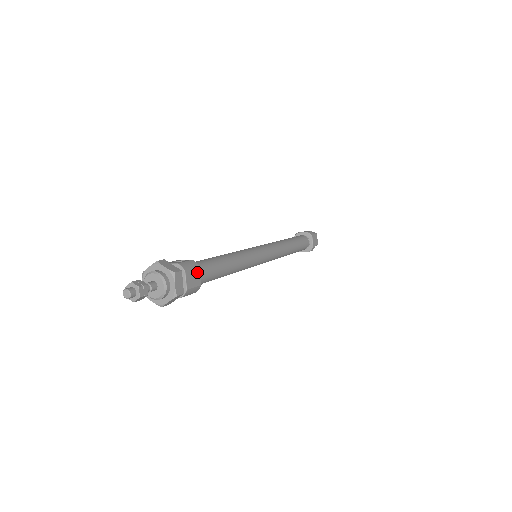
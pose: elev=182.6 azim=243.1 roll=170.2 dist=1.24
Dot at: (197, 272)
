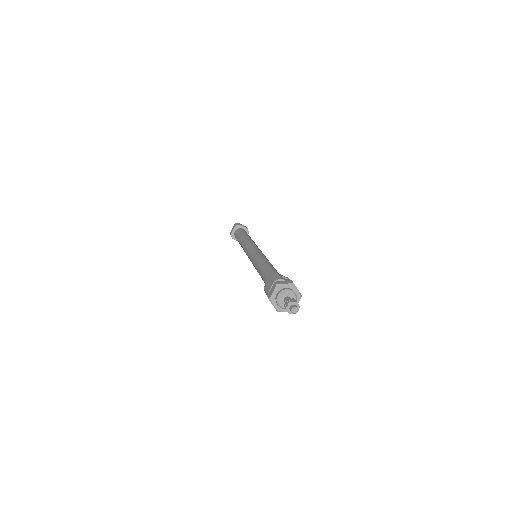
Dot at: occluded
